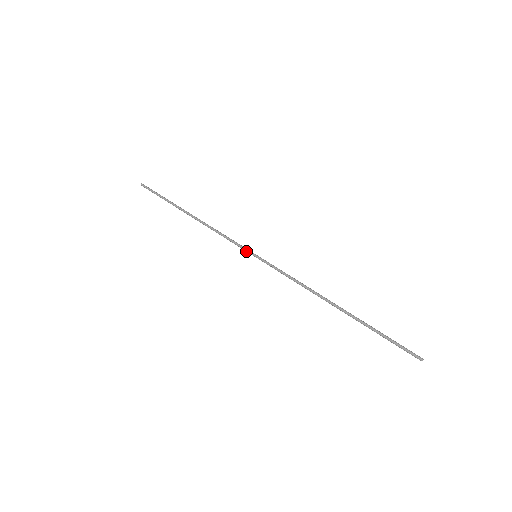
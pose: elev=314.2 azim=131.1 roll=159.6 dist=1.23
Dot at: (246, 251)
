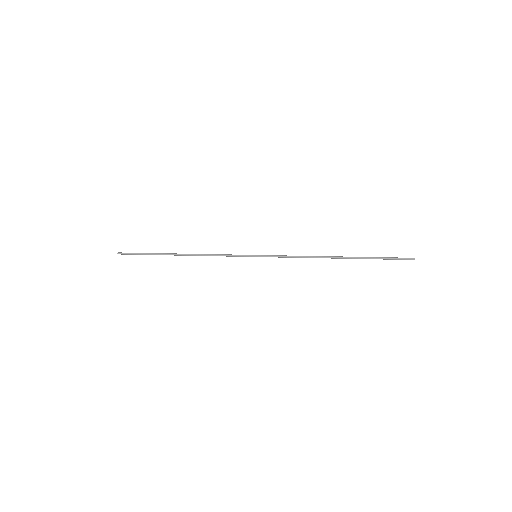
Dot at: (246, 255)
